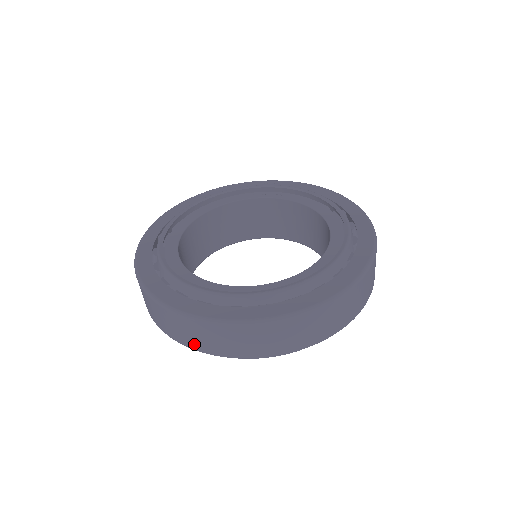
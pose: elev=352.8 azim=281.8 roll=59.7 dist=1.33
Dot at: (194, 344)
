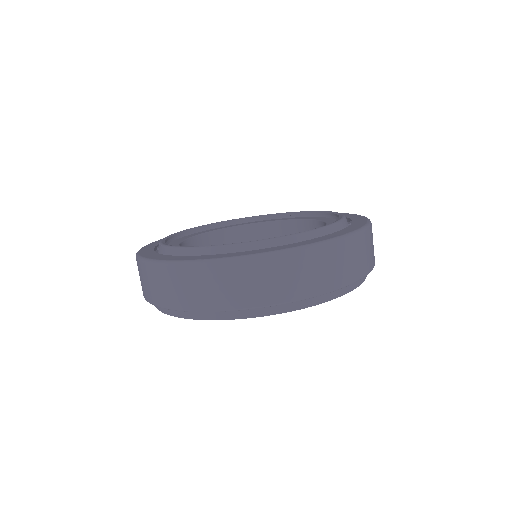
Dot at: (154, 297)
